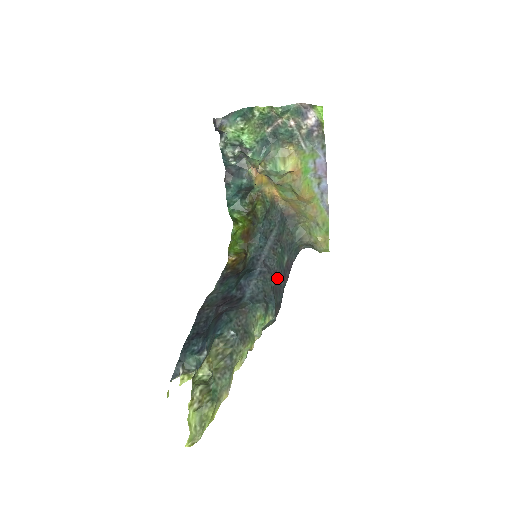
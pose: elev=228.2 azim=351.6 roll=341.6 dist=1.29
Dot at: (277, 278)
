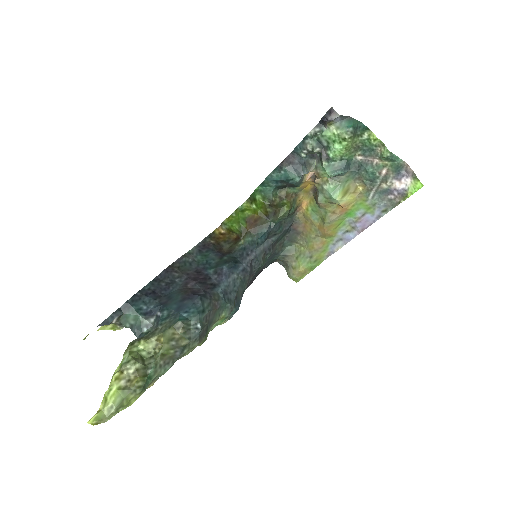
Dot at: occluded
